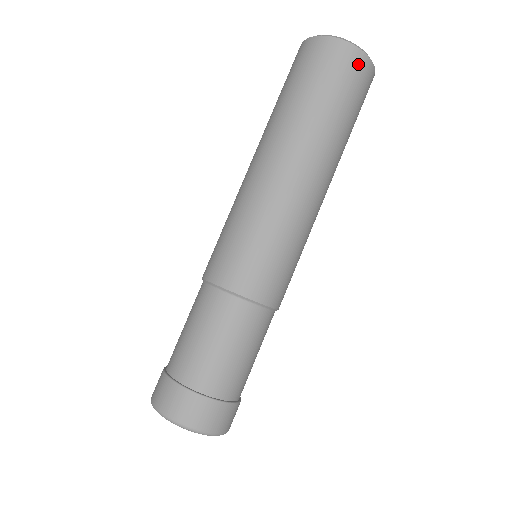
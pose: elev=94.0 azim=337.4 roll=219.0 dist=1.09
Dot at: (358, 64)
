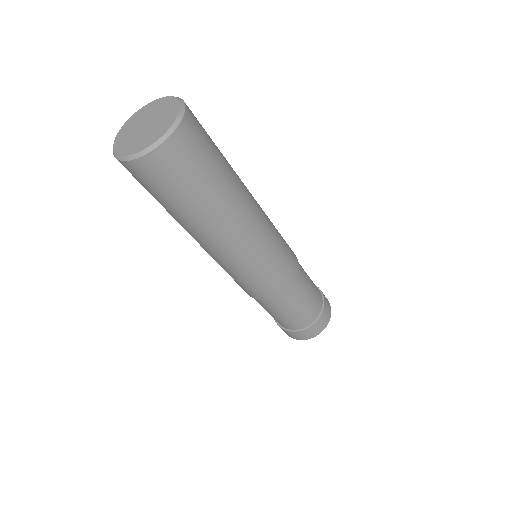
Dot at: (183, 142)
